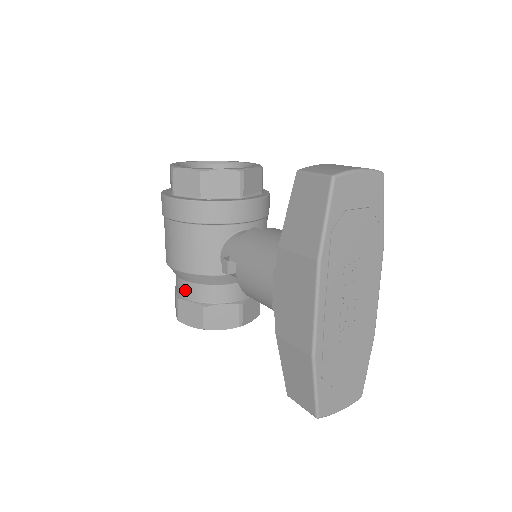
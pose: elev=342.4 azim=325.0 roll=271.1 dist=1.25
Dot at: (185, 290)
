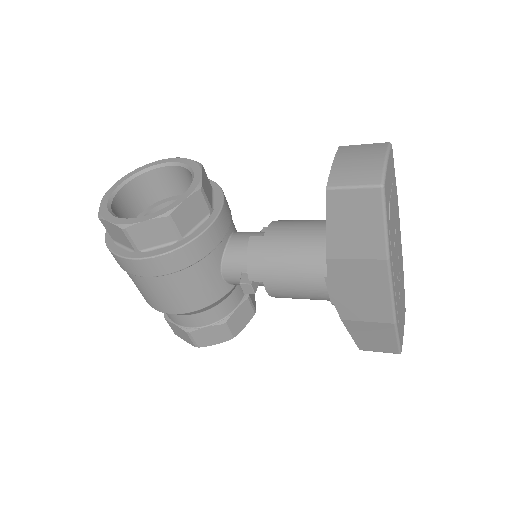
Dot at: (194, 322)
